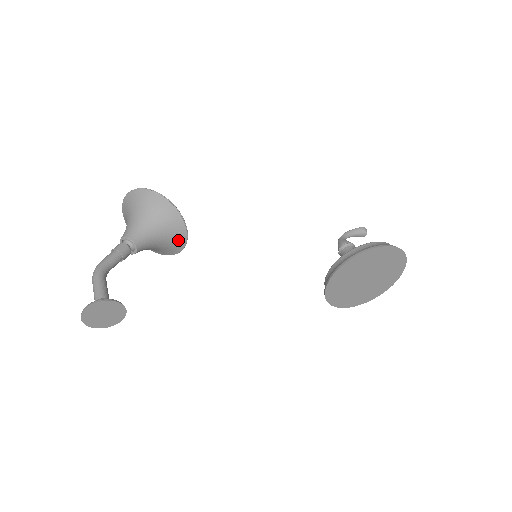
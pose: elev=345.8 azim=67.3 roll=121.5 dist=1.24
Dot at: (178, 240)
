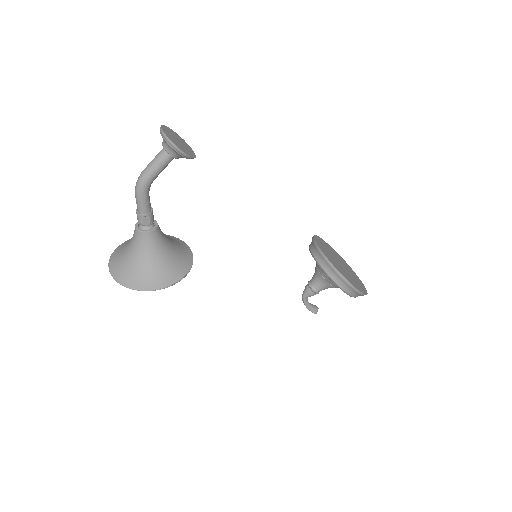
Dot at: (185, 251)
